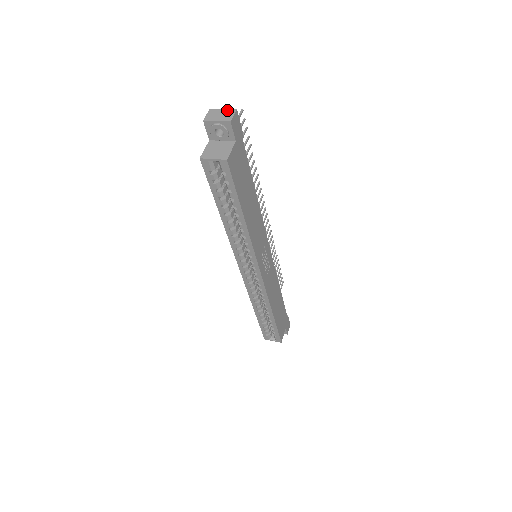
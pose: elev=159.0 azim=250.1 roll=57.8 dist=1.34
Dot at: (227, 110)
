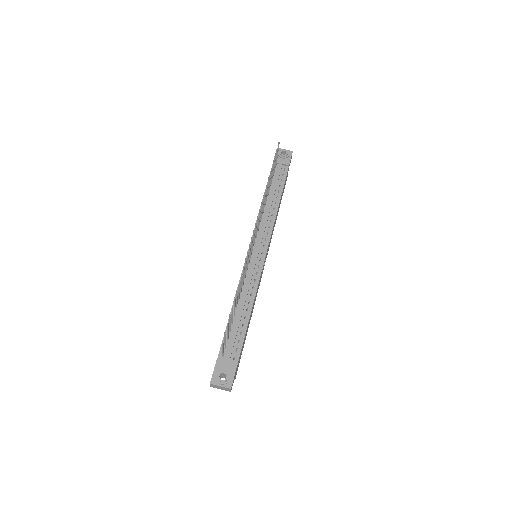
Dot at: (224, 388)
